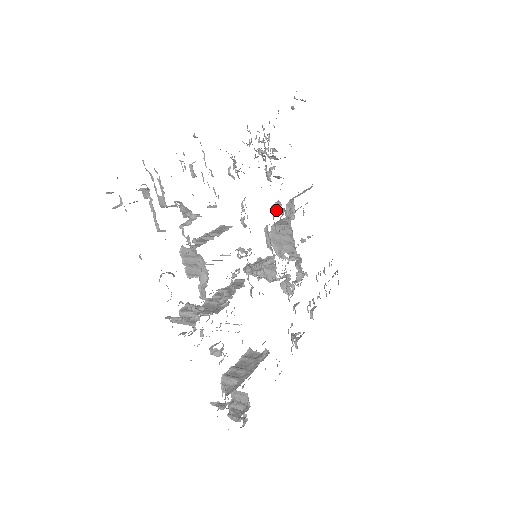
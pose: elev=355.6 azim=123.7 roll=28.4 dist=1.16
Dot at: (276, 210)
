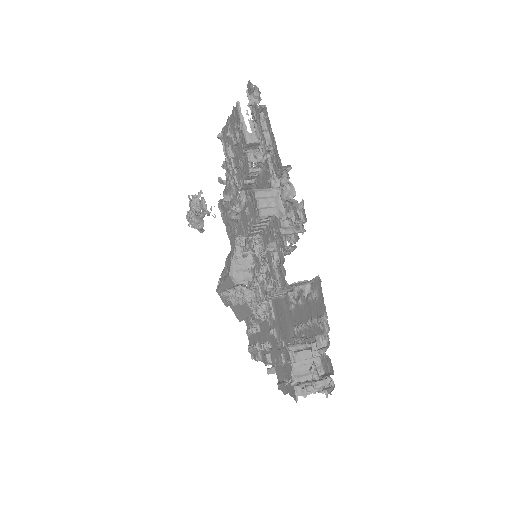
Dot at: (244, 237)
